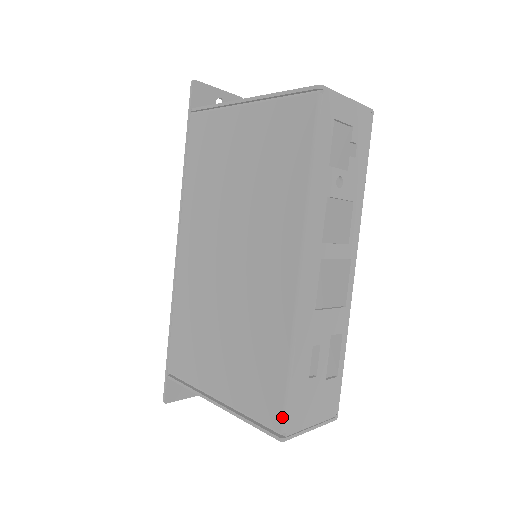
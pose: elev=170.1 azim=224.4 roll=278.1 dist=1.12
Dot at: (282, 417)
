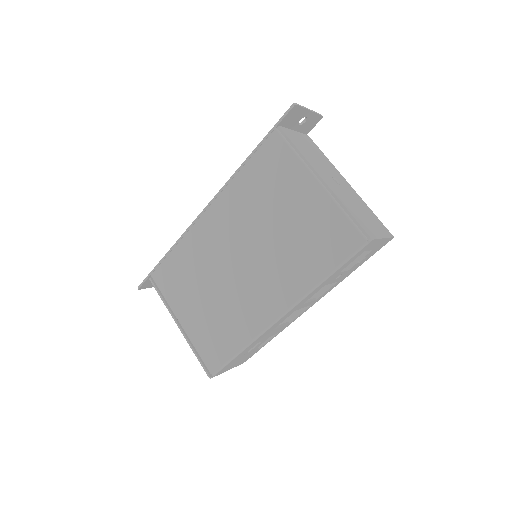
Dot at: (218, 369)
